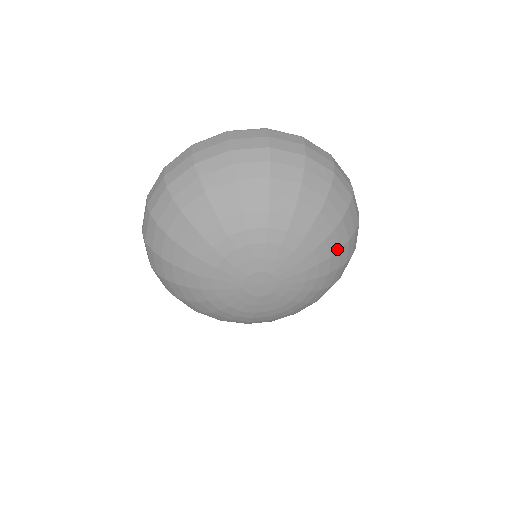
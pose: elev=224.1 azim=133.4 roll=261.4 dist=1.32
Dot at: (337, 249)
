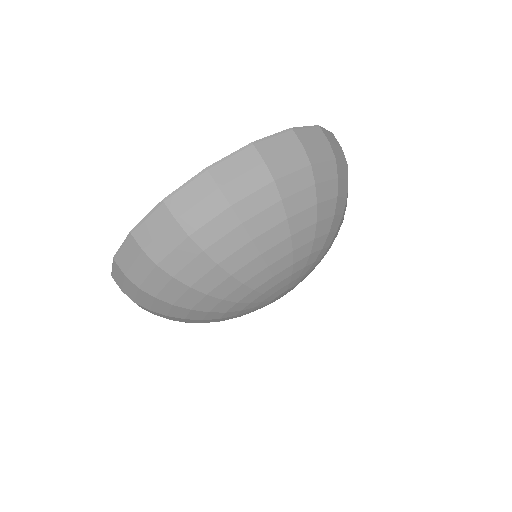
Dot at: (341, 224)
